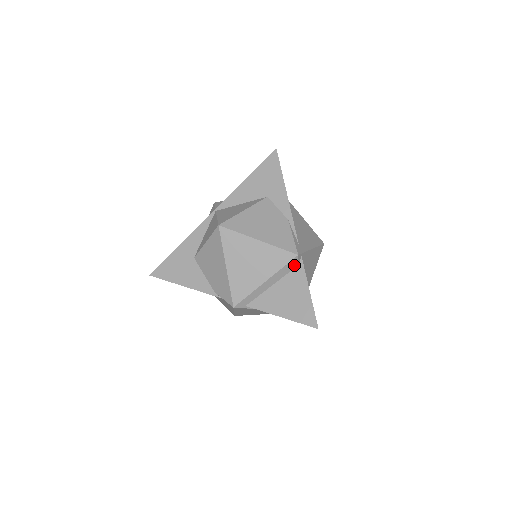
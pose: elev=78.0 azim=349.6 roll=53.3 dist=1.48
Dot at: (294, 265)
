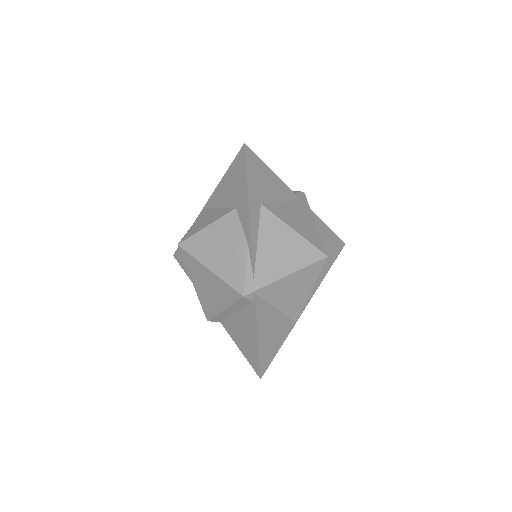
Dot at: (247, 302)
